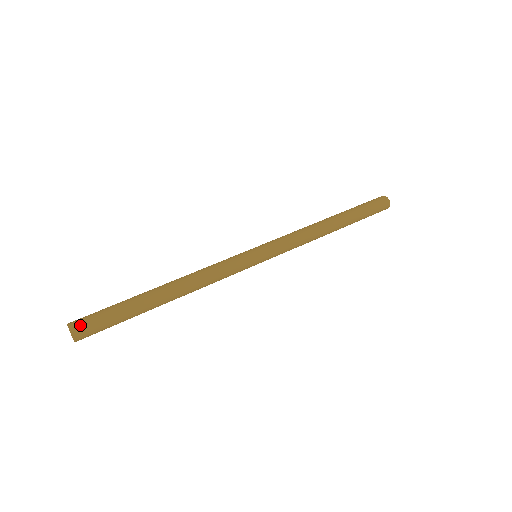
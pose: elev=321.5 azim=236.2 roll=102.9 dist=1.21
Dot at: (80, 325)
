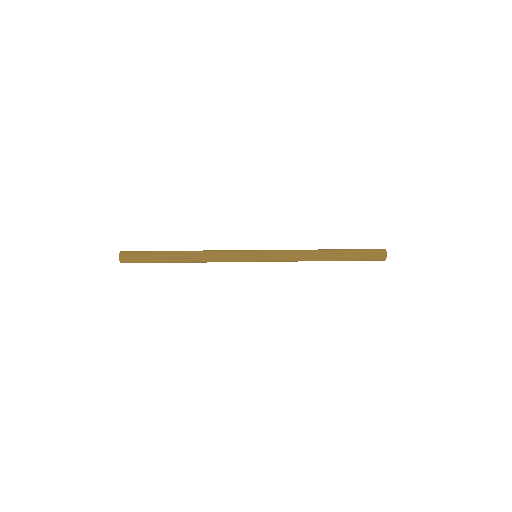
Dot at: (127, 251)
